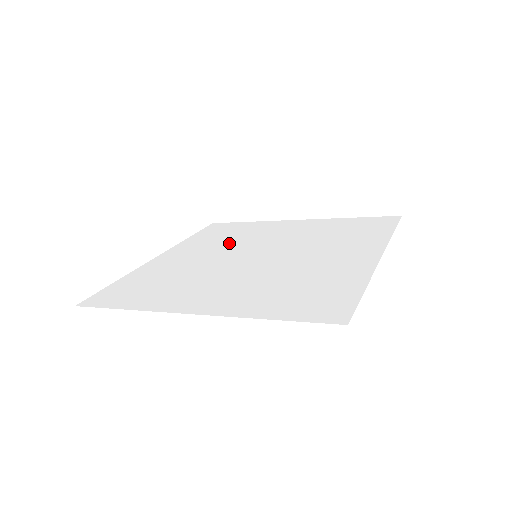
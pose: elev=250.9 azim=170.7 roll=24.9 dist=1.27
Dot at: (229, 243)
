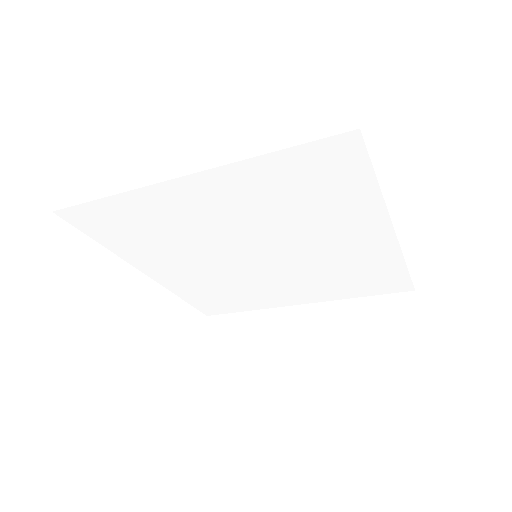
Dot at: (226, 280)
